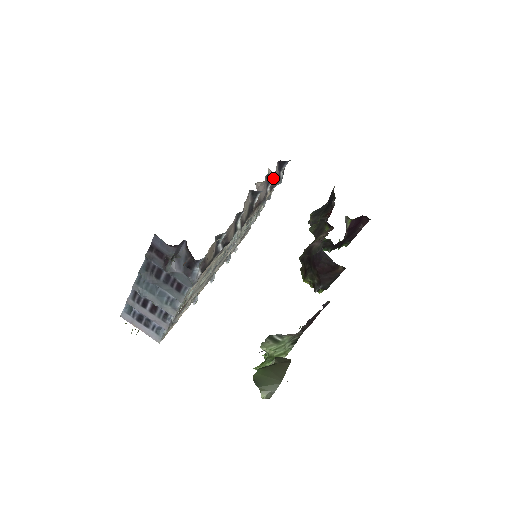
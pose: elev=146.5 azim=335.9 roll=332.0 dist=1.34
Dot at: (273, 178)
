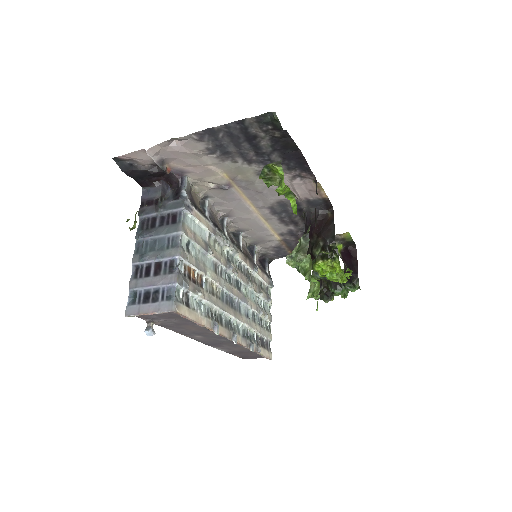
Dot at: (254, 251)
